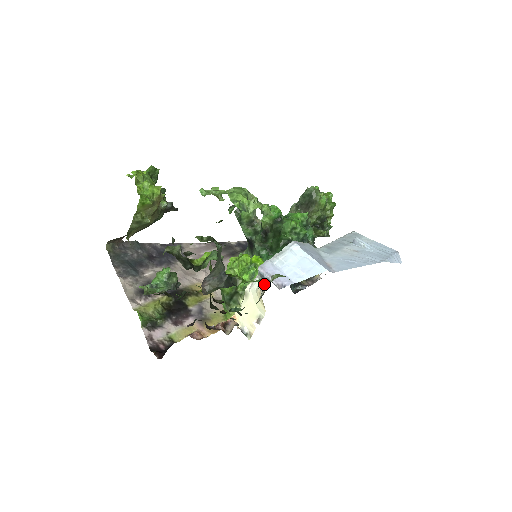
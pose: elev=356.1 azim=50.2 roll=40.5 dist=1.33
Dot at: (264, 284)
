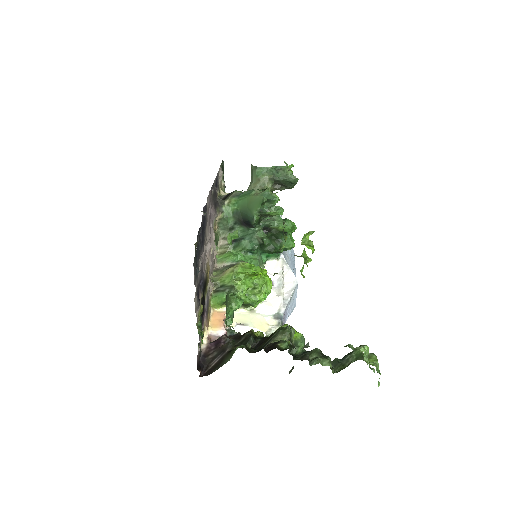
Dot at: occluded
